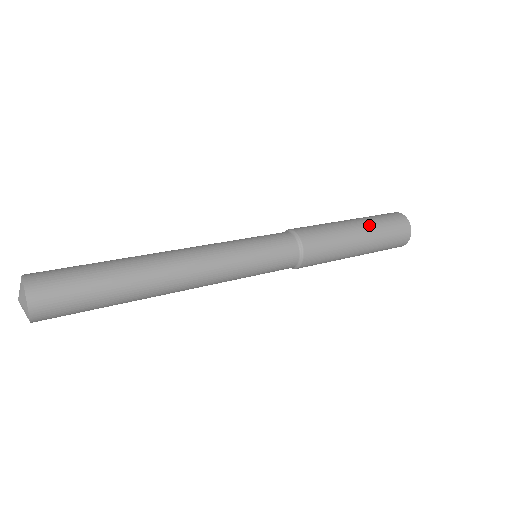
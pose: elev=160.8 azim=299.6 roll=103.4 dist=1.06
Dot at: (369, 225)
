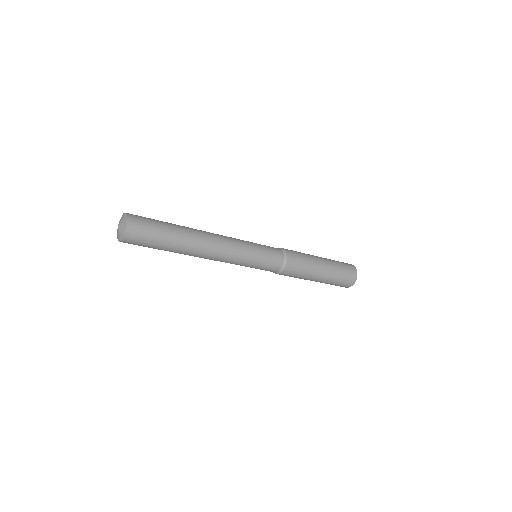
Dot at: (332, 267)
